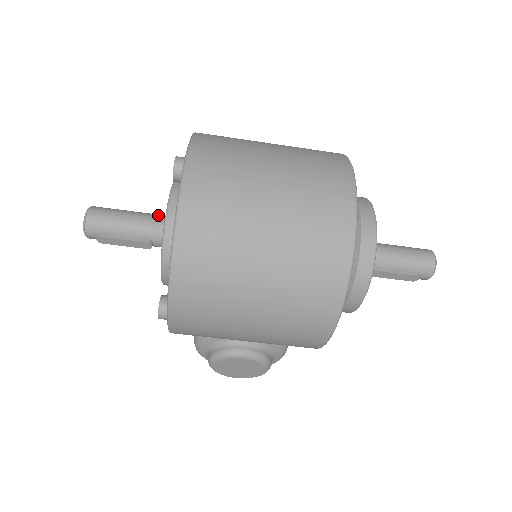
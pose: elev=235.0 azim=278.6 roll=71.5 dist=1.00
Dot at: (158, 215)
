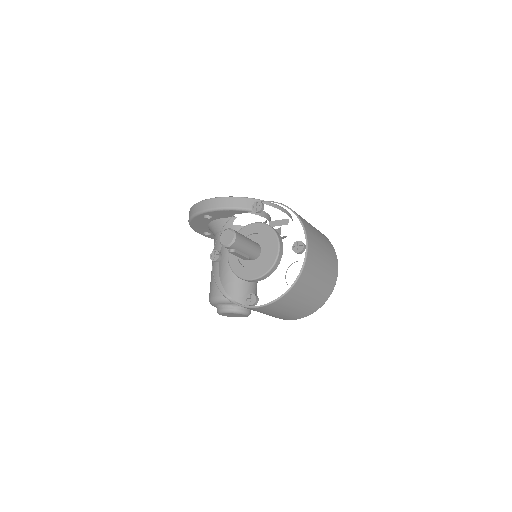
Dot at: (256, 243)
